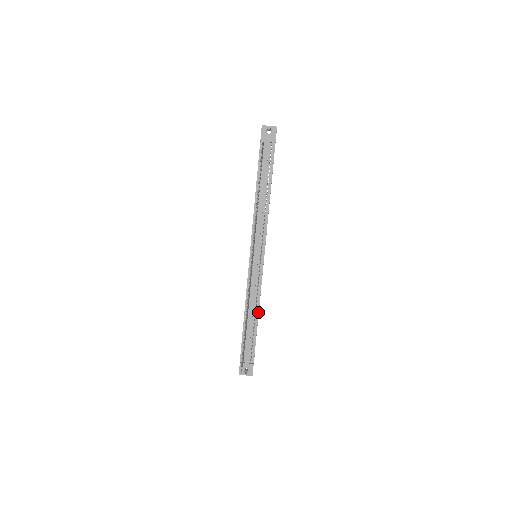
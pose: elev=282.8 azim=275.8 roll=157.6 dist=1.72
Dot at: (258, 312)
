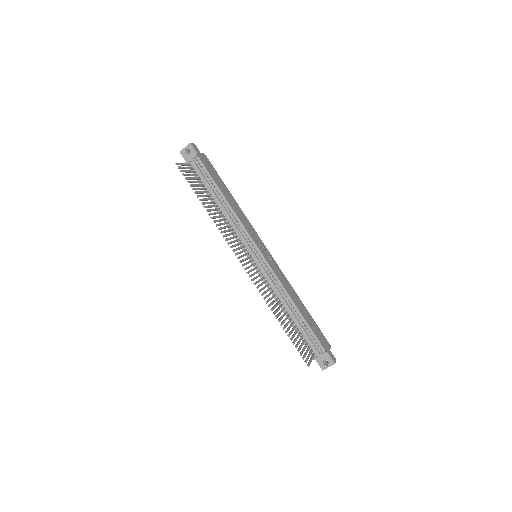
Dot at: (293, 302)
